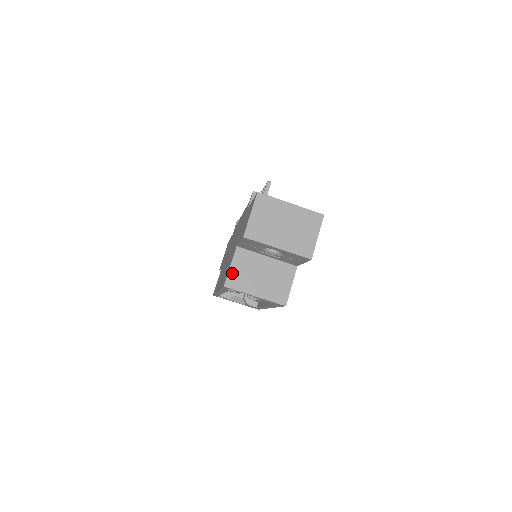
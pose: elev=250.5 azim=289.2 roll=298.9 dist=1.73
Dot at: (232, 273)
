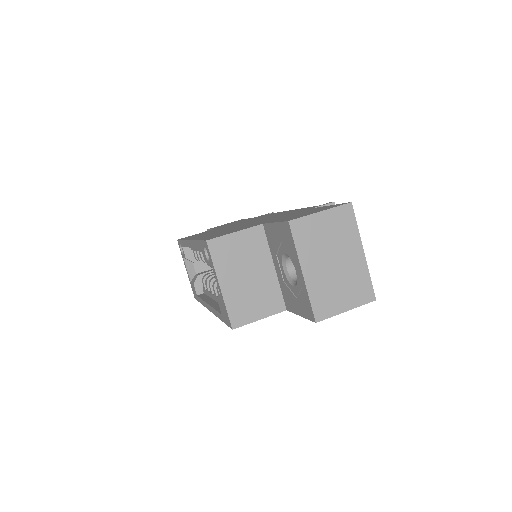
Dot at: (228, 239)
